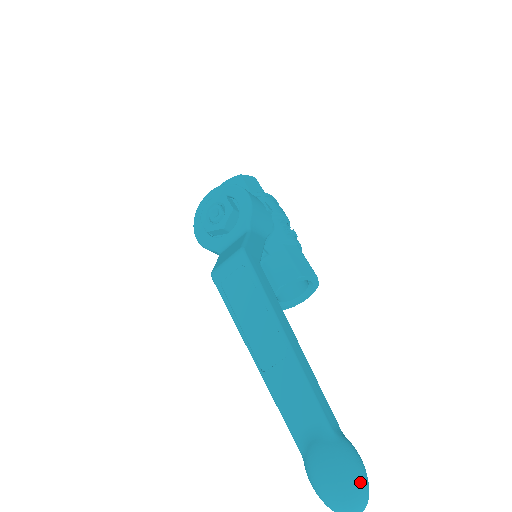
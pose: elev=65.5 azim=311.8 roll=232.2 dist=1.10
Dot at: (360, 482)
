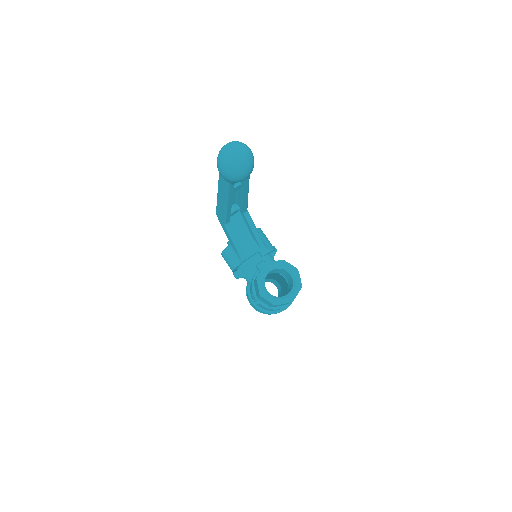
Dot at: occluded
